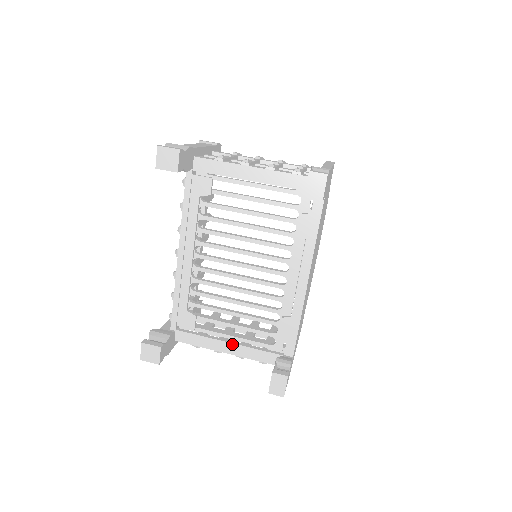
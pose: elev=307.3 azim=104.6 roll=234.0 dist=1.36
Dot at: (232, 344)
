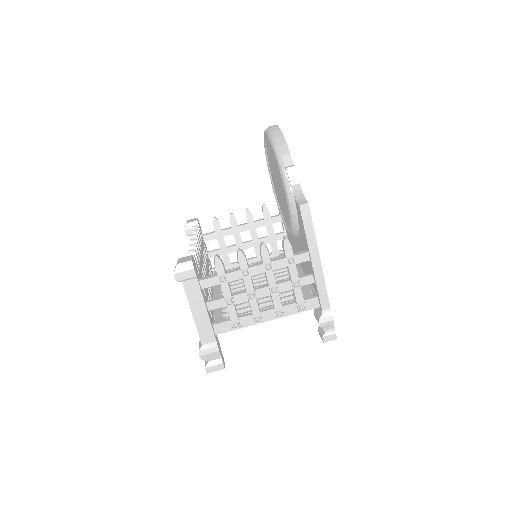
Dot at: occluded
